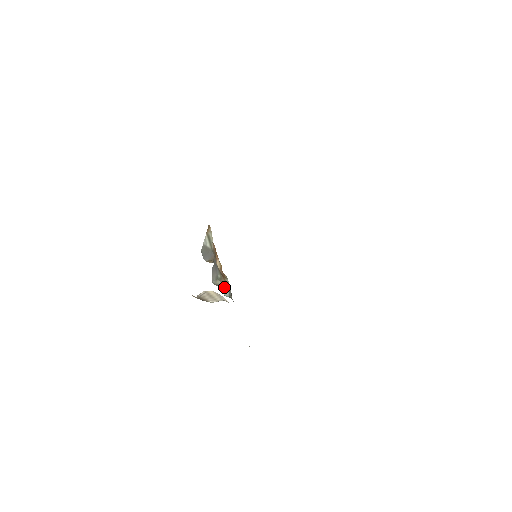
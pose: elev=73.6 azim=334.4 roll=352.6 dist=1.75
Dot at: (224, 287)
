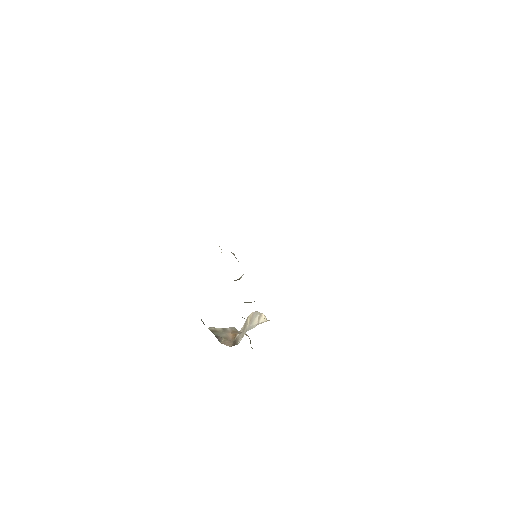
Dot at: occluded
